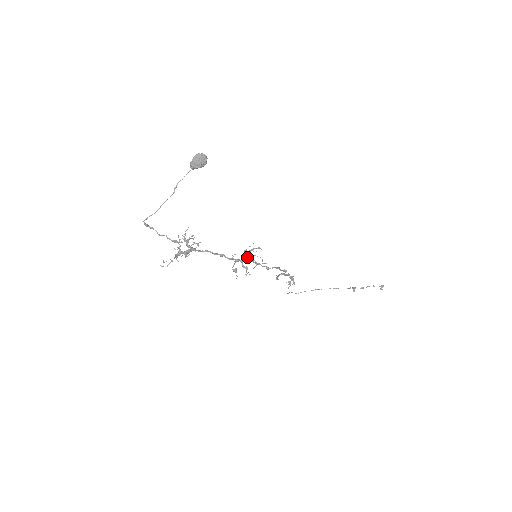
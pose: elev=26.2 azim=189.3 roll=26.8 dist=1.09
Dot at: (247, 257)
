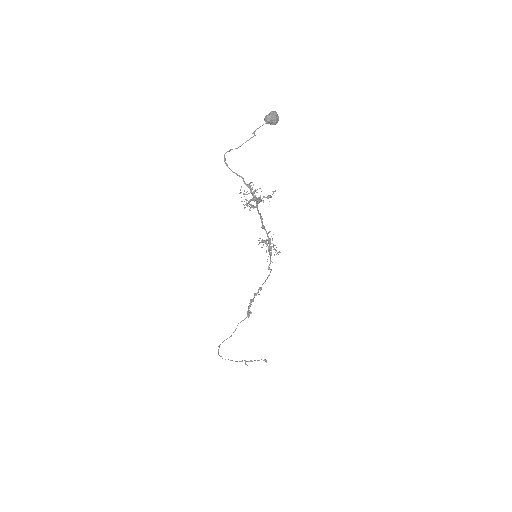
Dot at: (267, 244)
